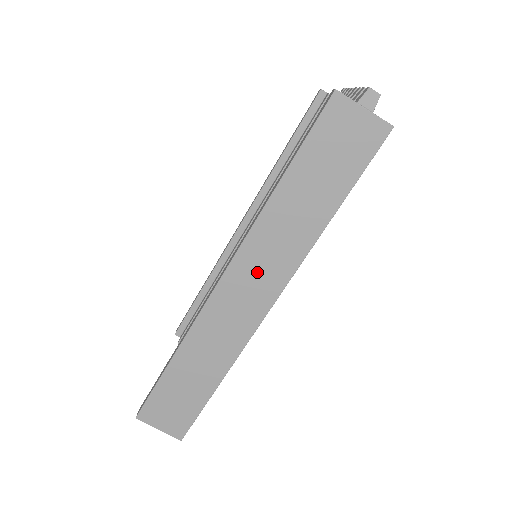
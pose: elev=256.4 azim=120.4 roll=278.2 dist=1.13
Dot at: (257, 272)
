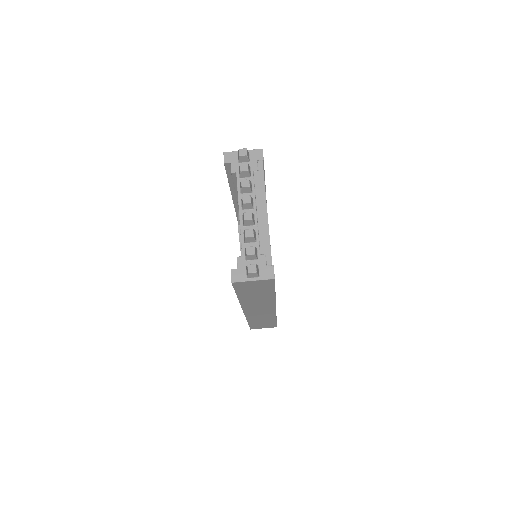
Dot at: (258, 307)
